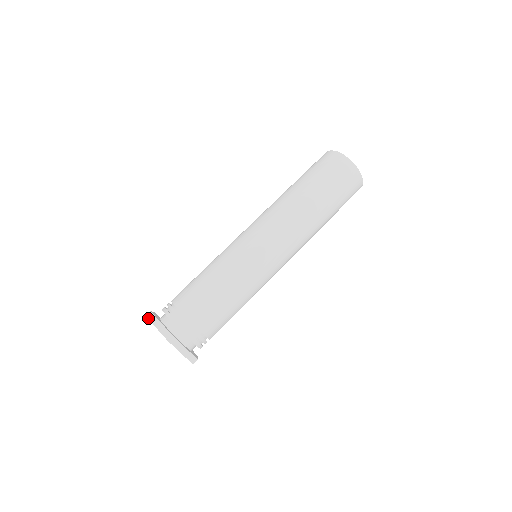
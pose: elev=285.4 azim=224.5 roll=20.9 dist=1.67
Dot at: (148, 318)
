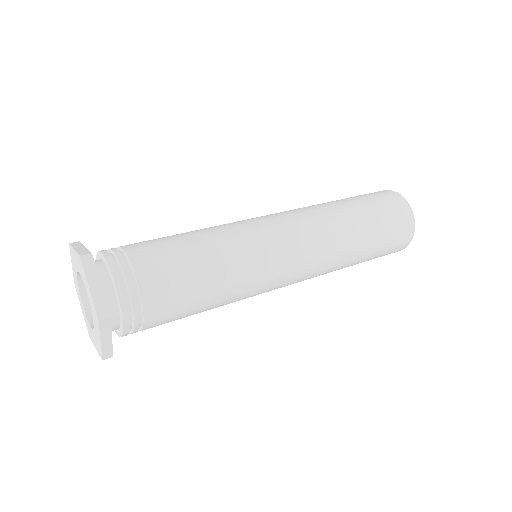
Dot at: occluded
